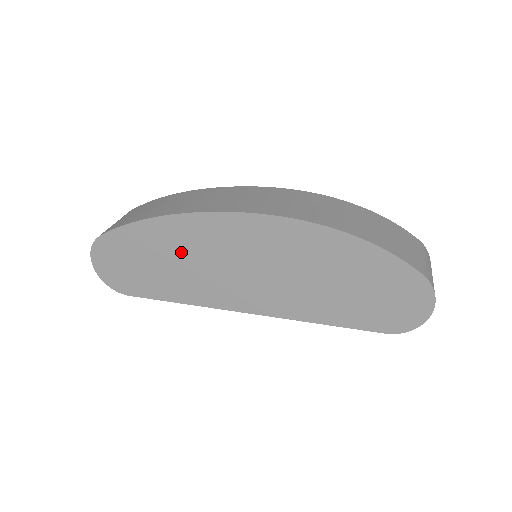
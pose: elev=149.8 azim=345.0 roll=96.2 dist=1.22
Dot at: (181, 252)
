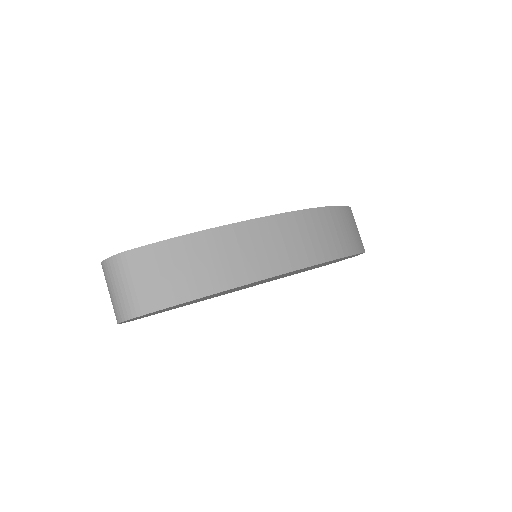
Dot at: occluded
